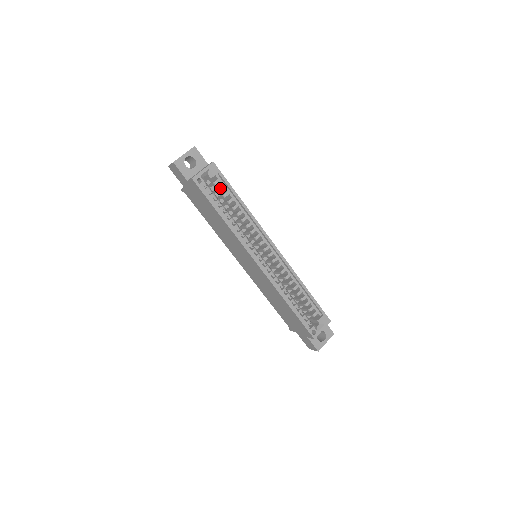
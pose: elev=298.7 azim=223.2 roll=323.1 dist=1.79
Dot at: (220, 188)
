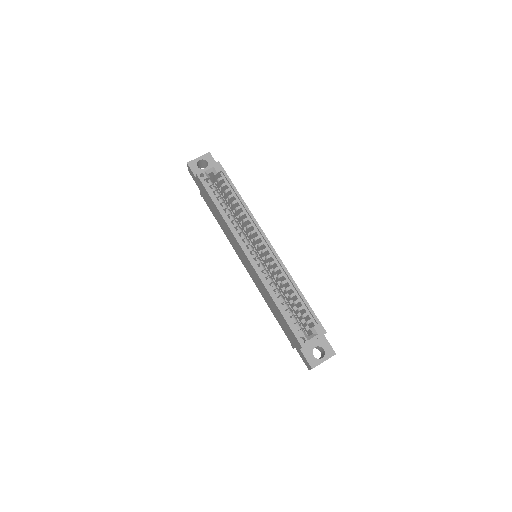
Dot at: (222, 184)
